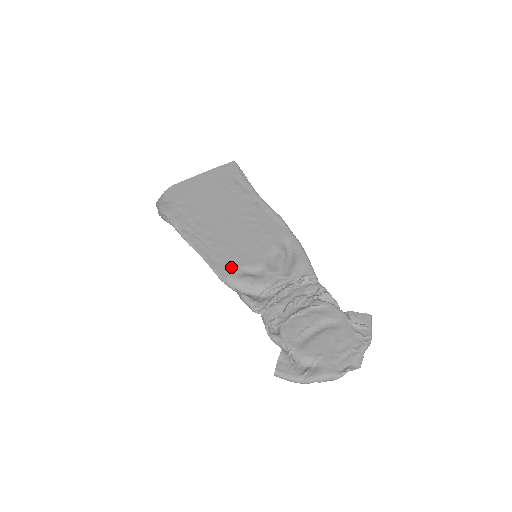
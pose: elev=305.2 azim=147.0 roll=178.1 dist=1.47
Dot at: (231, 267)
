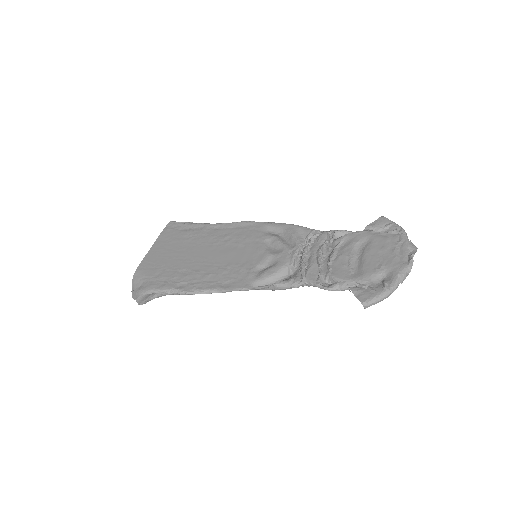
Dot at: (245, 276)
